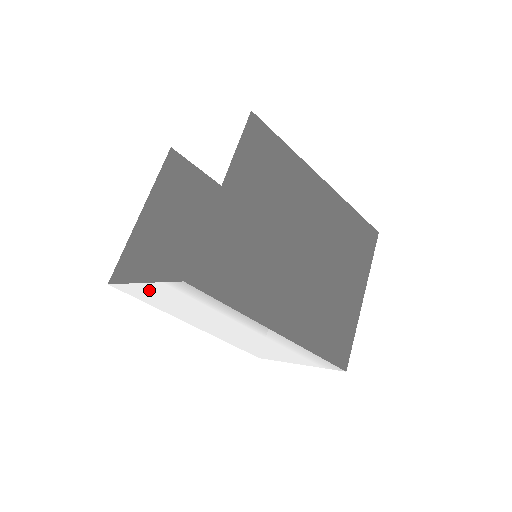
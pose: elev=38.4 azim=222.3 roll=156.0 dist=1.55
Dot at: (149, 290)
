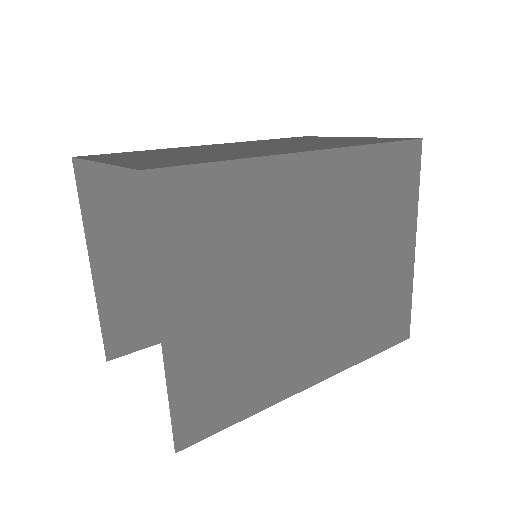
Dot at: occluded
